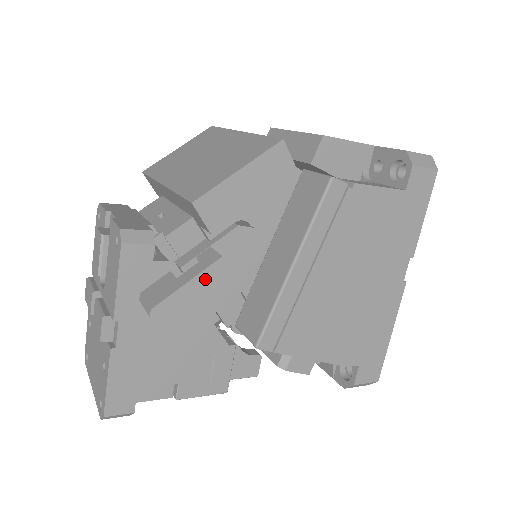
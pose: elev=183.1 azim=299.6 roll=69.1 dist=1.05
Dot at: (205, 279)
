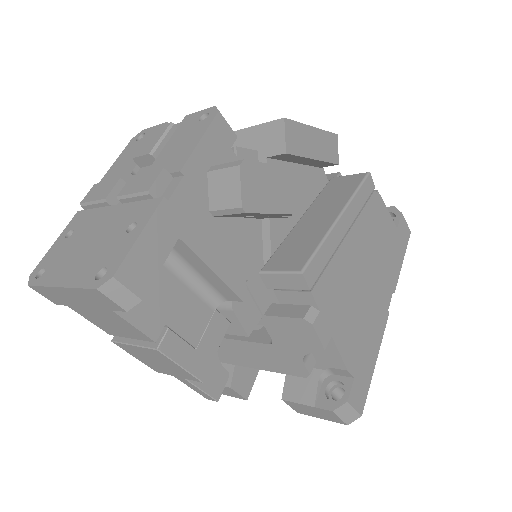
Dot at: (282, 175)
